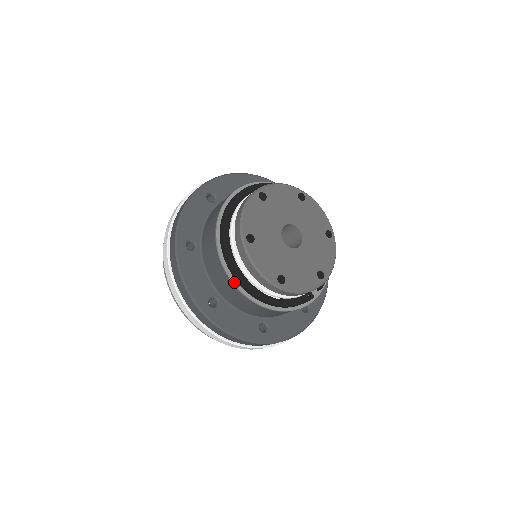
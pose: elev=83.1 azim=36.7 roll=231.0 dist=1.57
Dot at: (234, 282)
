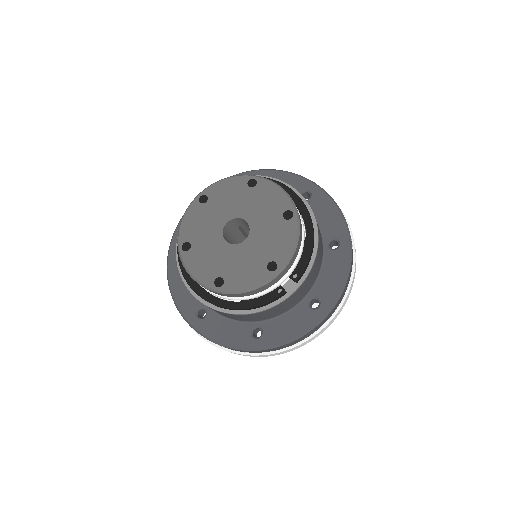
Dot at: (192, 292)
